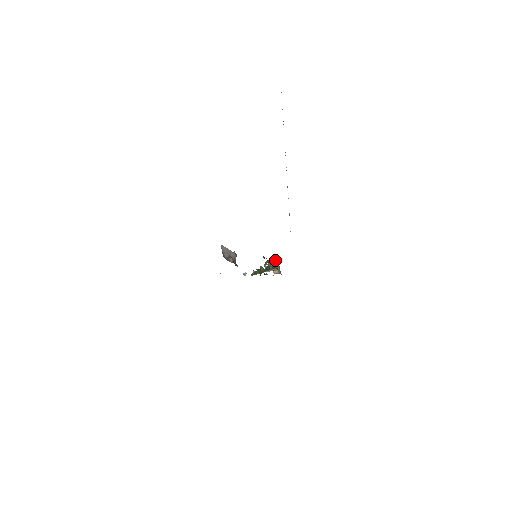
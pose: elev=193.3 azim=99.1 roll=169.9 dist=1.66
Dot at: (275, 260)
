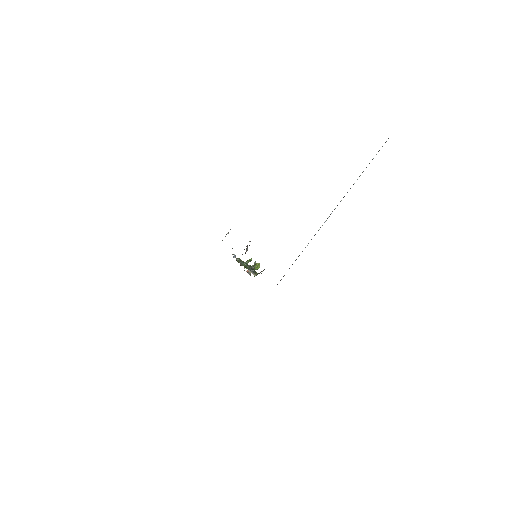
Dot at: (259, 266)
